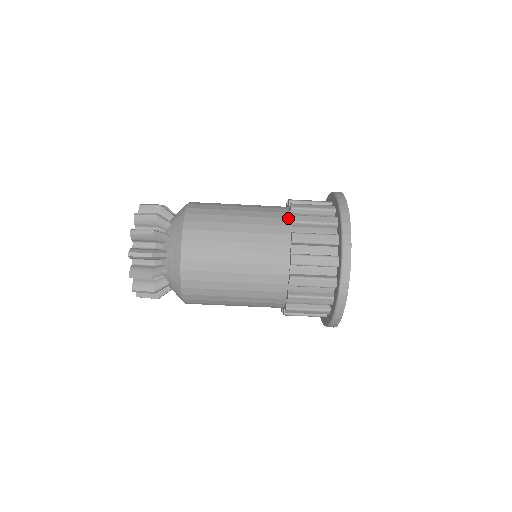
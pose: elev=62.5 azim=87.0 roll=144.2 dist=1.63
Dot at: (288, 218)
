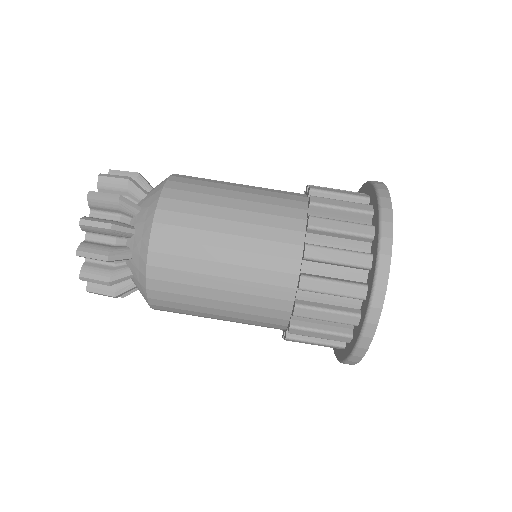
Dot at: (305, 201)
